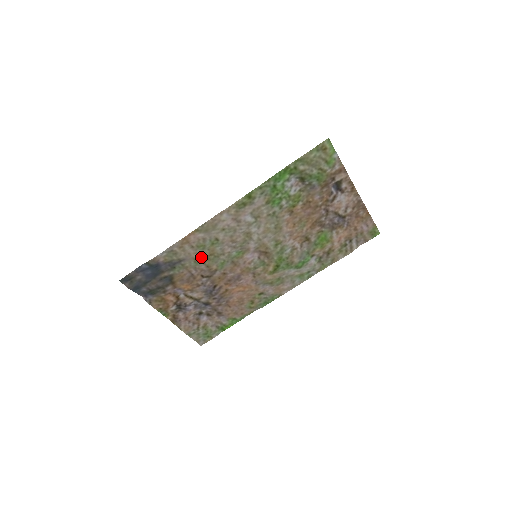
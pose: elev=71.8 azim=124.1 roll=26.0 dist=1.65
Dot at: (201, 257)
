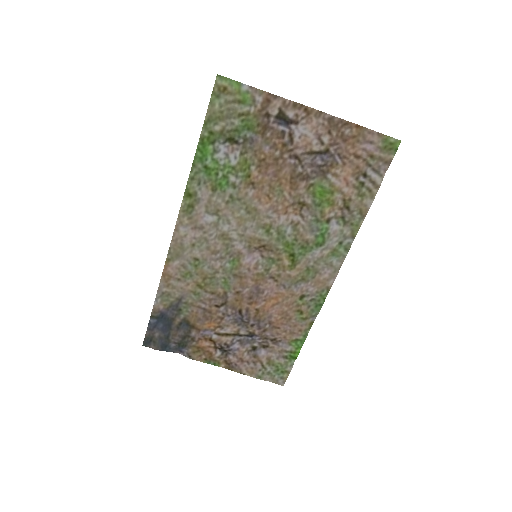
Dot at: (197, 286)
